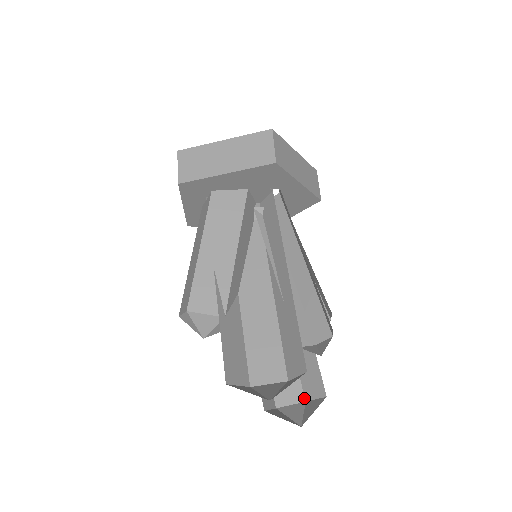
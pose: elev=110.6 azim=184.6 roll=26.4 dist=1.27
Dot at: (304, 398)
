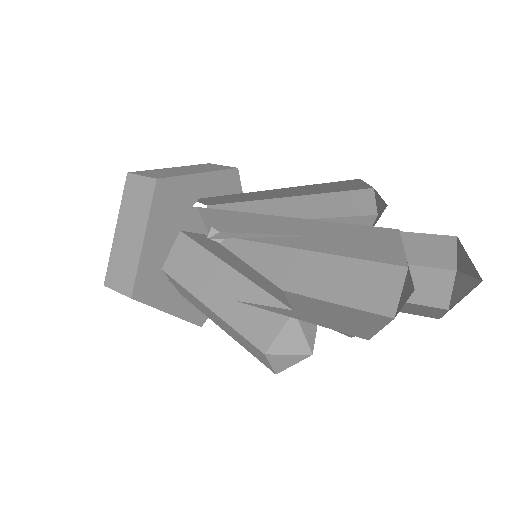
Dot at: (451, 271)
